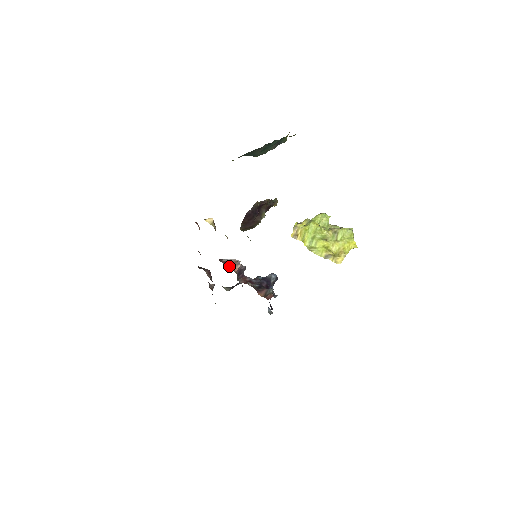
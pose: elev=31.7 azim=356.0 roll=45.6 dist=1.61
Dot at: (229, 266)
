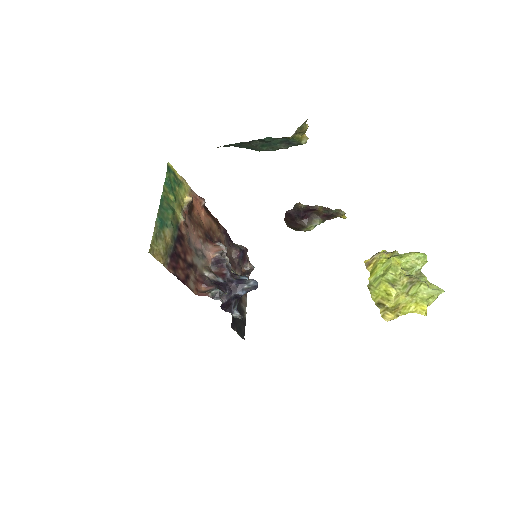
Dot at: (209, 250)
